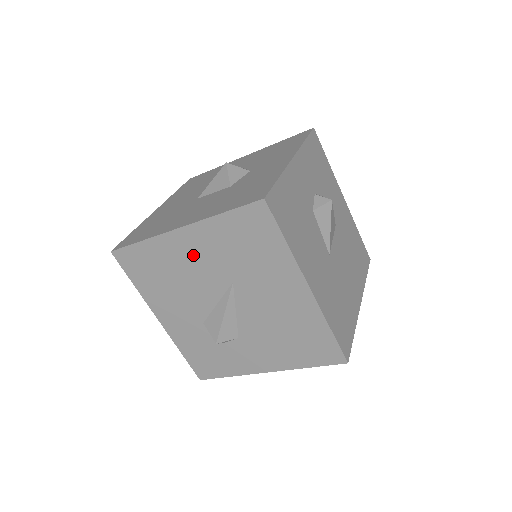
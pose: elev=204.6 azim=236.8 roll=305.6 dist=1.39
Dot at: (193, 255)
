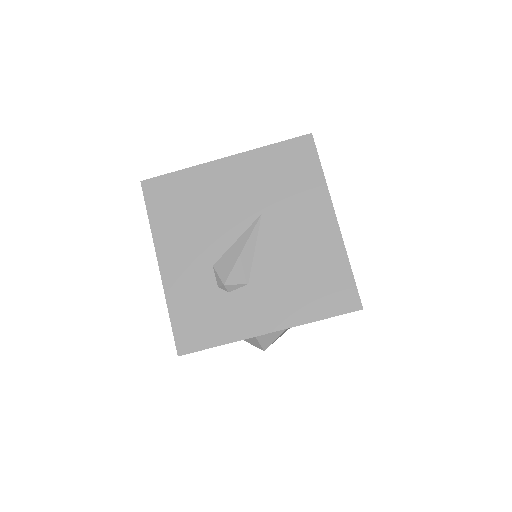
Dot at: (230, 184)
